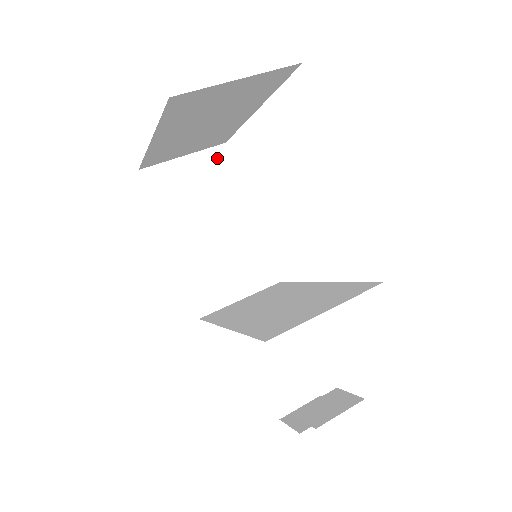
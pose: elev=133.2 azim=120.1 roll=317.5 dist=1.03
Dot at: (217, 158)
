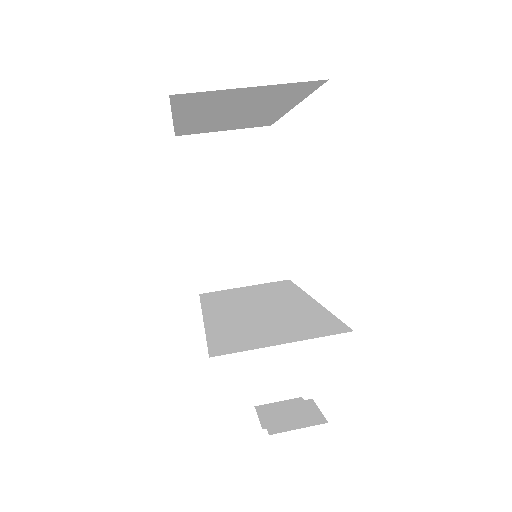
Dot at: (258, 140)
